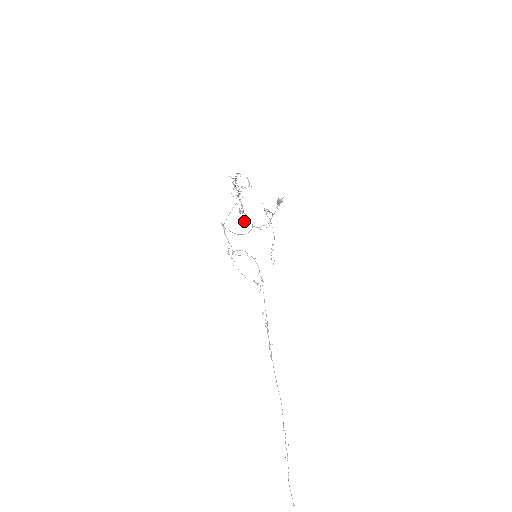
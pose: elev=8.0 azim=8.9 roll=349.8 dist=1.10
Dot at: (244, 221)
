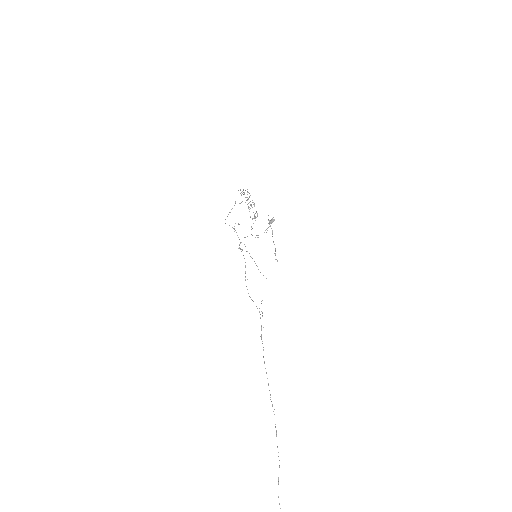
Dot at: occluded
